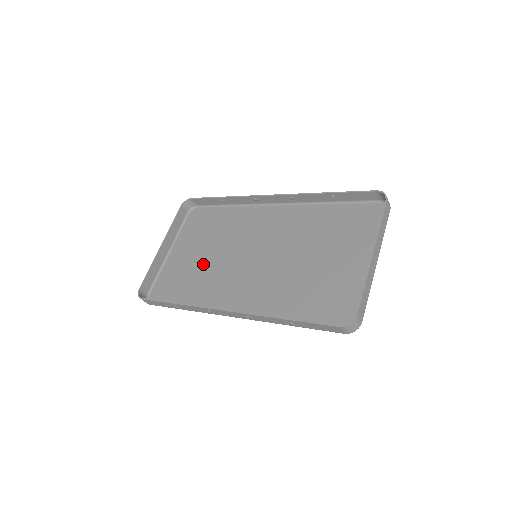
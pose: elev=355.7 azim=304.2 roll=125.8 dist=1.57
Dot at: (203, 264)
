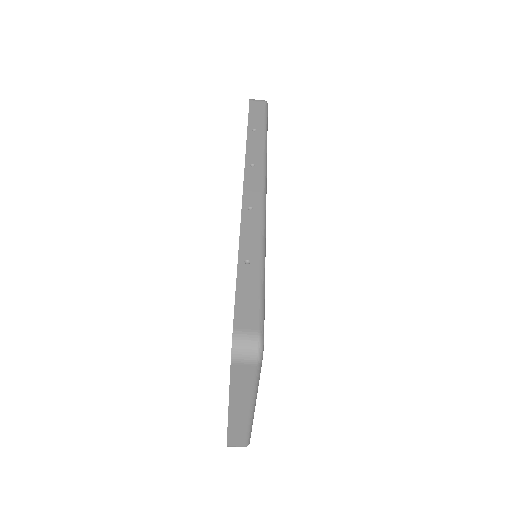
Dot at: occluded
